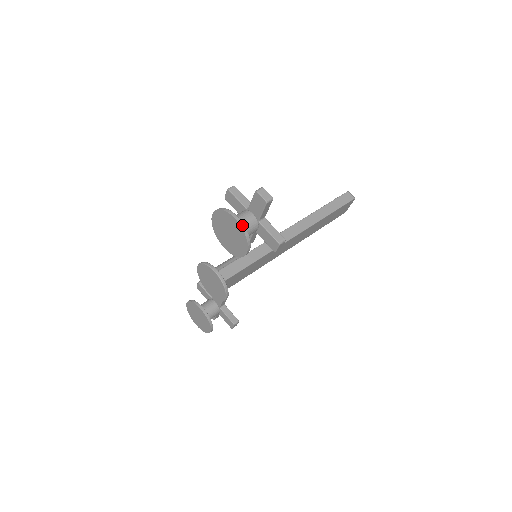
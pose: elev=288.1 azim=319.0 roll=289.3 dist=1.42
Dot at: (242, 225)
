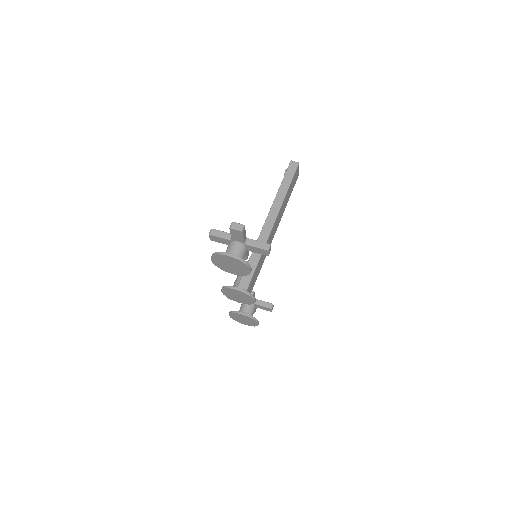
Dot at: (236, 257)
